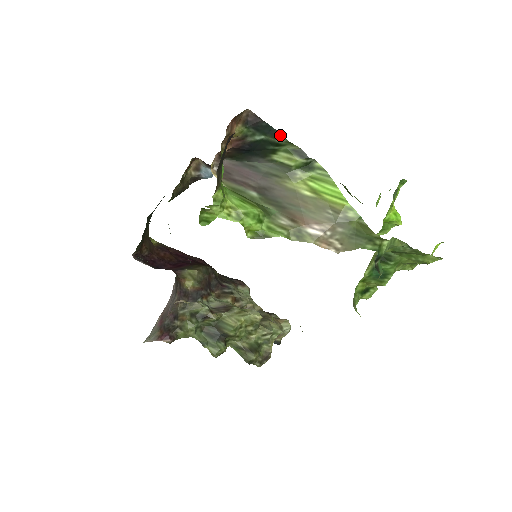
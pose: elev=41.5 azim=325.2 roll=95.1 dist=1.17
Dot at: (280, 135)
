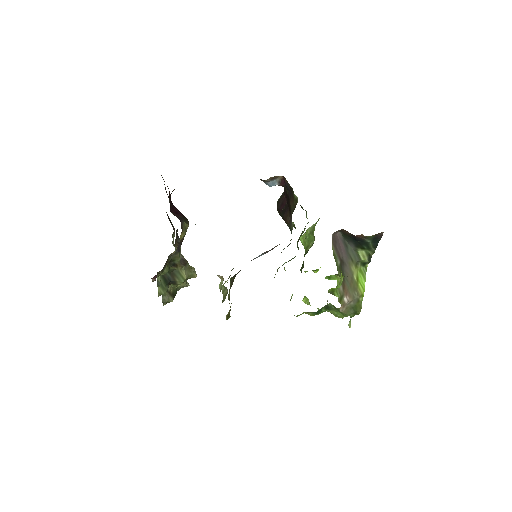
Dot at: (376, 247)
